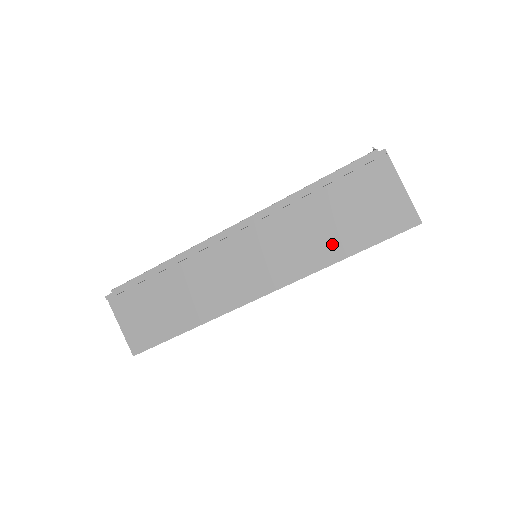
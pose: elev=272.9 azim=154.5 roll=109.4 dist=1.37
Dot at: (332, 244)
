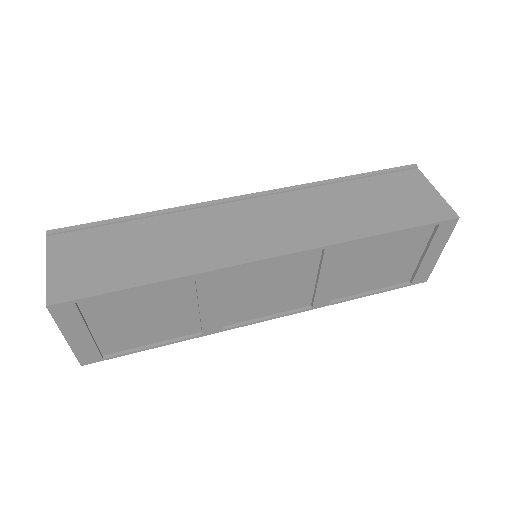
Dot at: (366, 221)
